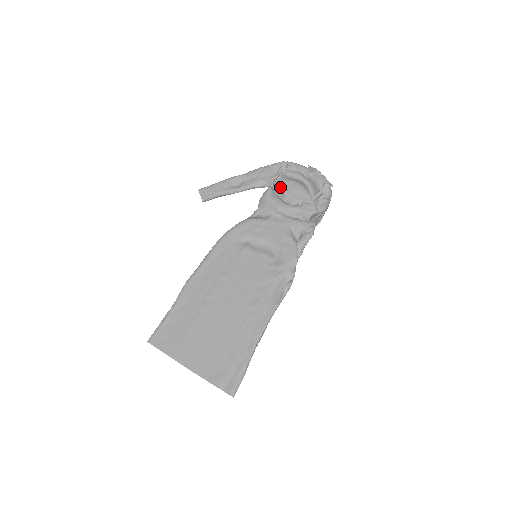
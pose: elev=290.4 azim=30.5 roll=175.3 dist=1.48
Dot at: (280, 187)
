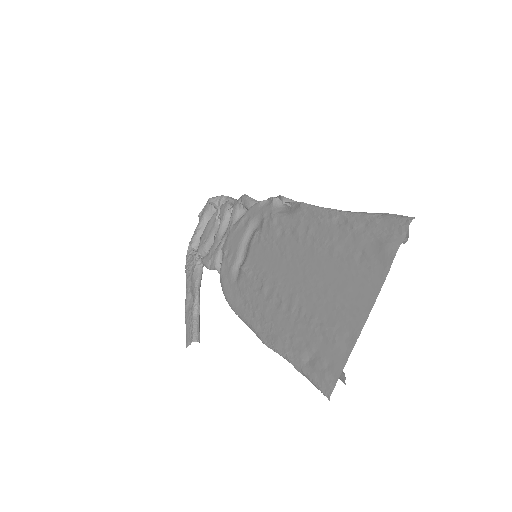
Dot at: (203, 249)
